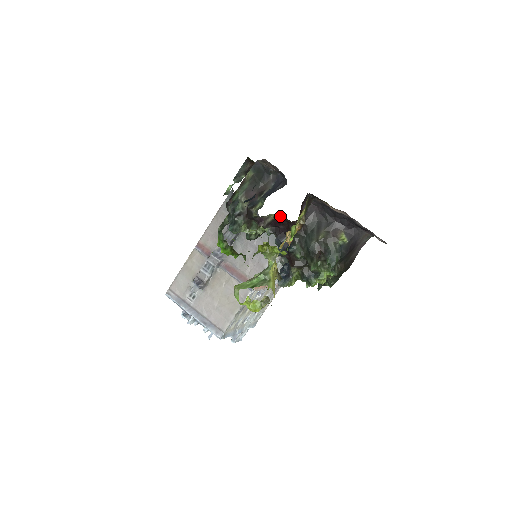
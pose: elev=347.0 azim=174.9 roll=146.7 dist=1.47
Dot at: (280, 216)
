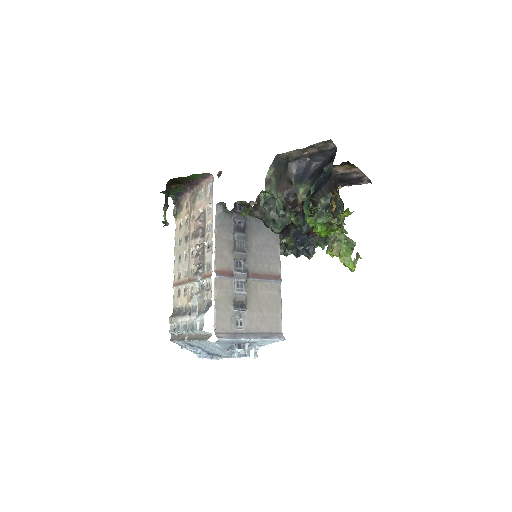
Dot at: occluded
